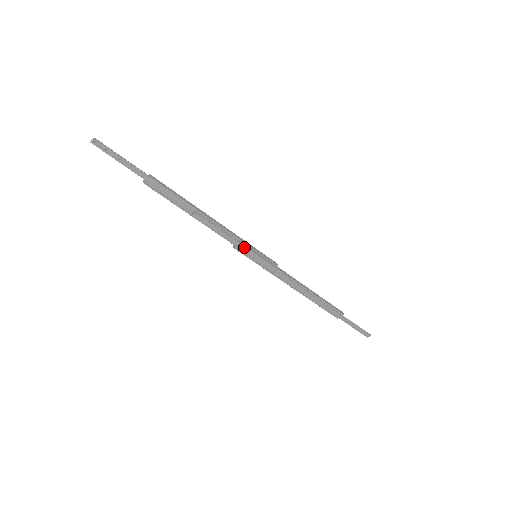
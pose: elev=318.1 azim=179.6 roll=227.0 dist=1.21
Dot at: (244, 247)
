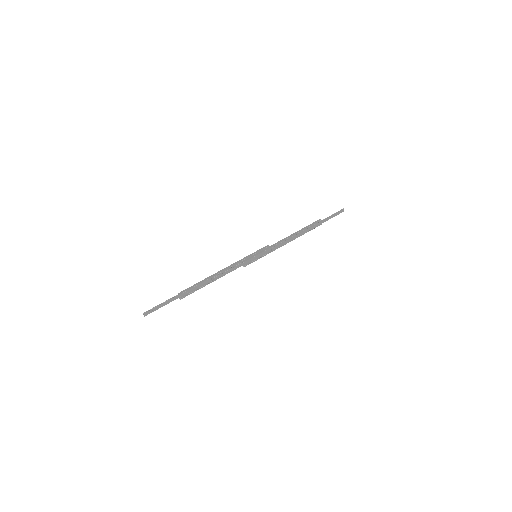
Dot at: (247, 261)
